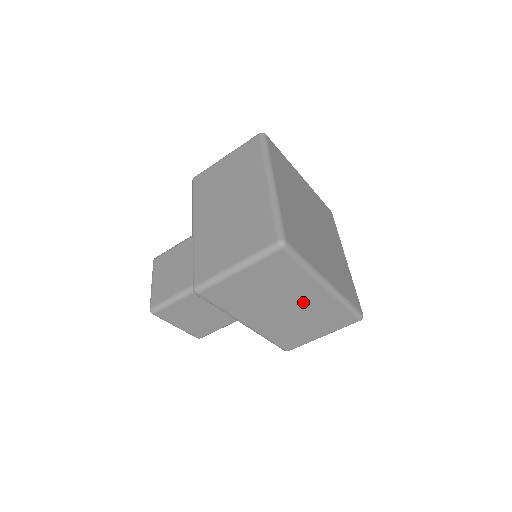
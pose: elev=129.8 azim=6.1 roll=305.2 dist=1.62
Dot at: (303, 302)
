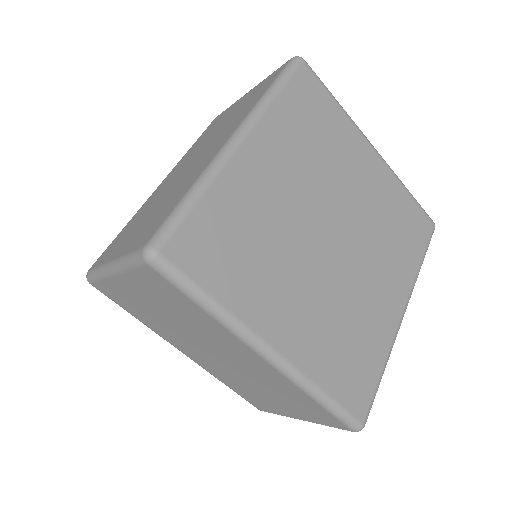
Dot at: (239, 360)
